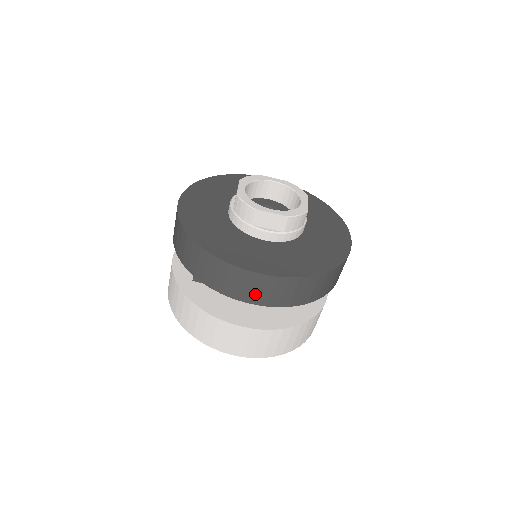
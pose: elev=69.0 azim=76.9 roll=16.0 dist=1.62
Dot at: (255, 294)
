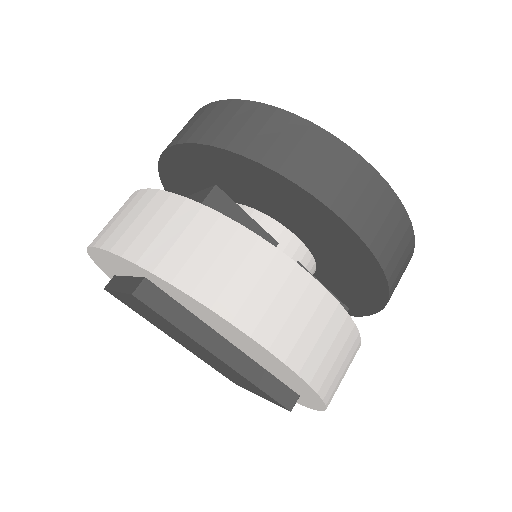
Dot at: (364, 213)
